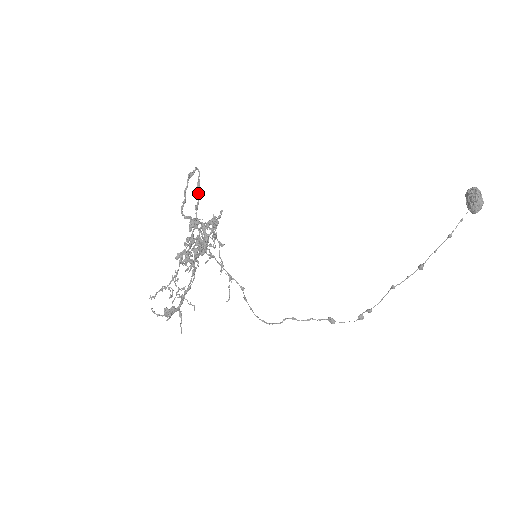
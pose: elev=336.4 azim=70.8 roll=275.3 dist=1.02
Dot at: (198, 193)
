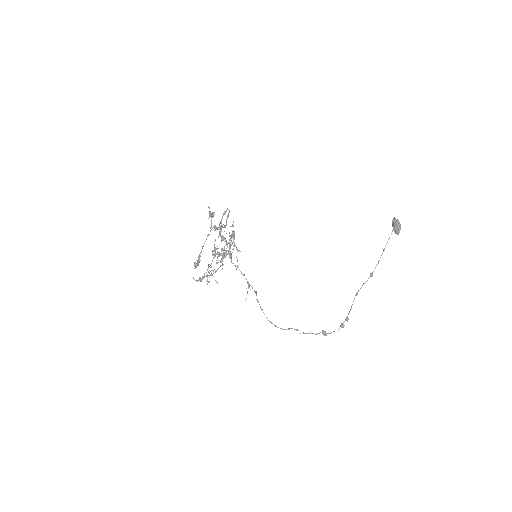
Dot at: (226, 219)
